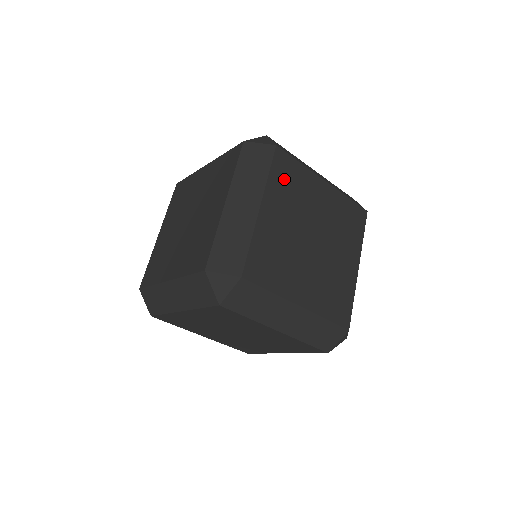
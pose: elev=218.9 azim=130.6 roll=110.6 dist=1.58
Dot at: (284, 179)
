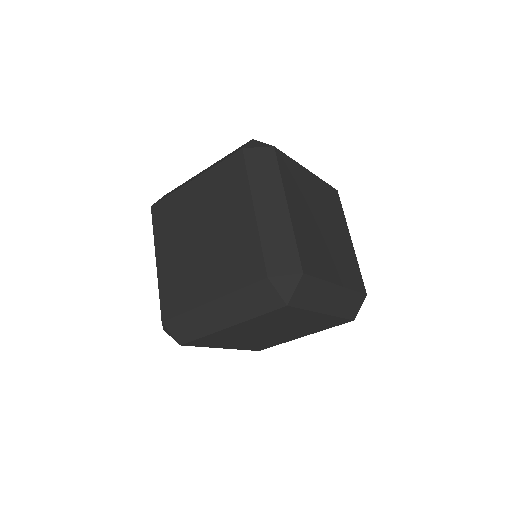
Dot at: (289, 176)
